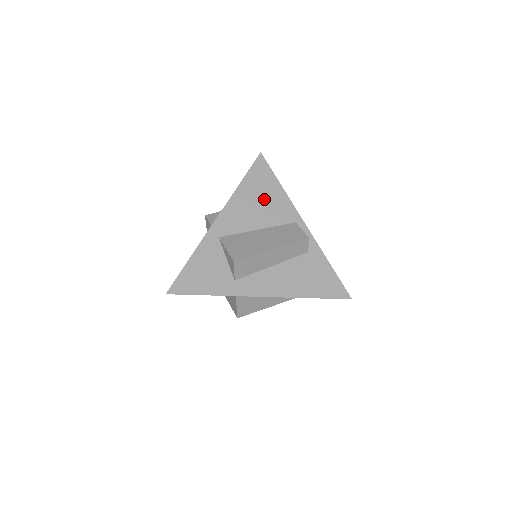
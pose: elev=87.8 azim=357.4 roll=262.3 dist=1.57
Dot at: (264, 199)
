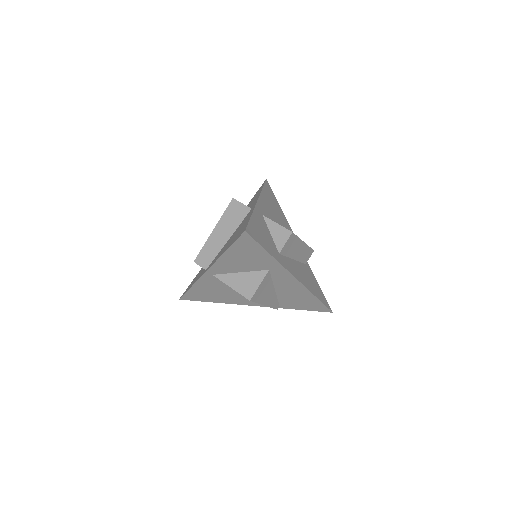
Dot at: (276, 210)
